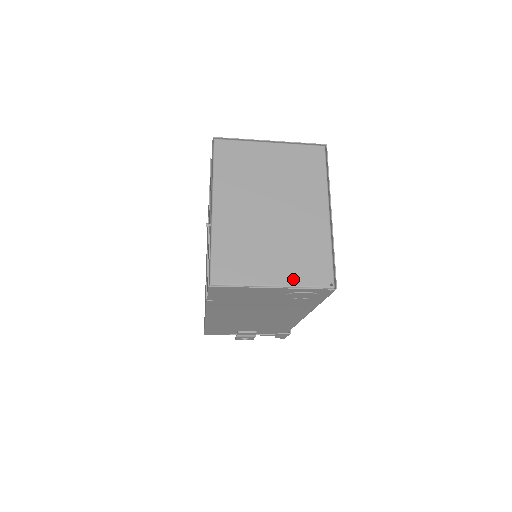
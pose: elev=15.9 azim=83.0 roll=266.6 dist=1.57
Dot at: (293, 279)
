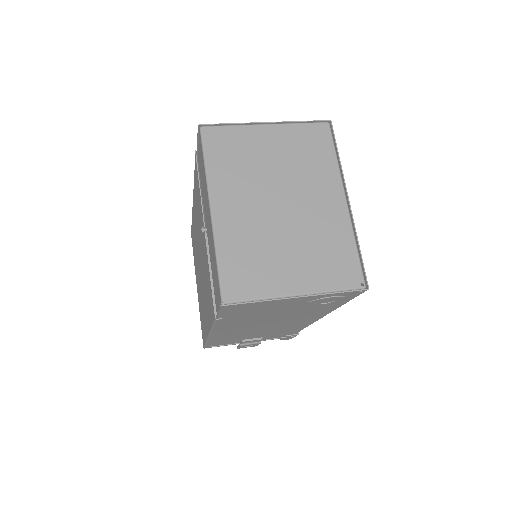
Dot at: (318, 284)
